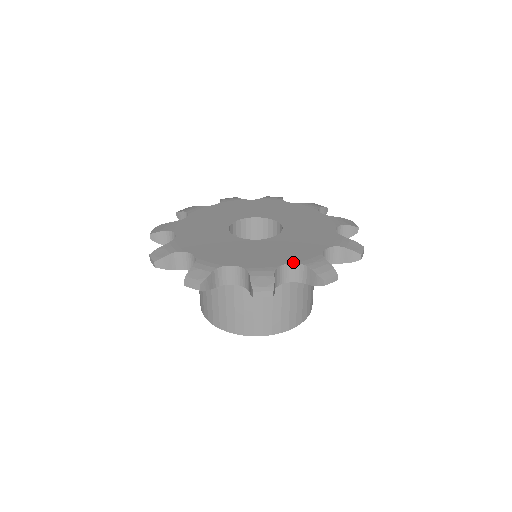
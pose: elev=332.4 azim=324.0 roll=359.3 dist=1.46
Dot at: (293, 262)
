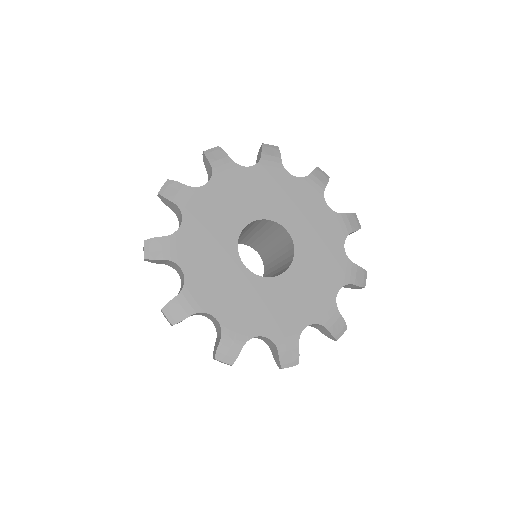
Dot at: (220, 321)
